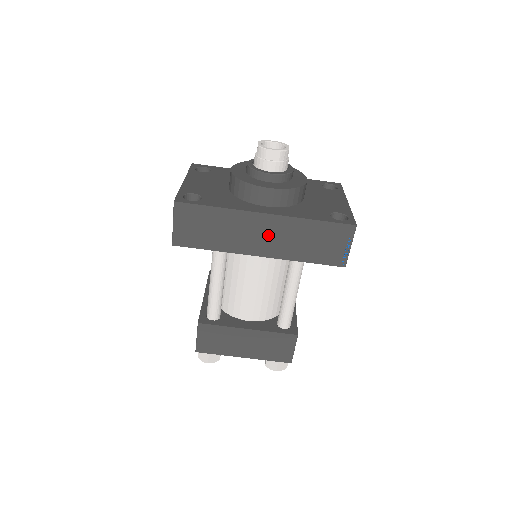
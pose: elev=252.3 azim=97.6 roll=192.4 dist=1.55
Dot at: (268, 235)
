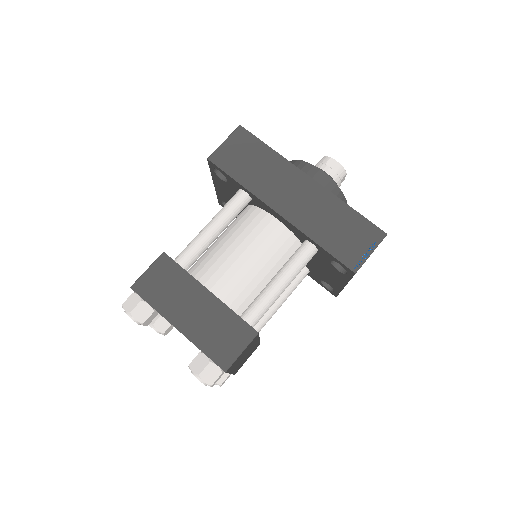
Dot at: (300, 198)
